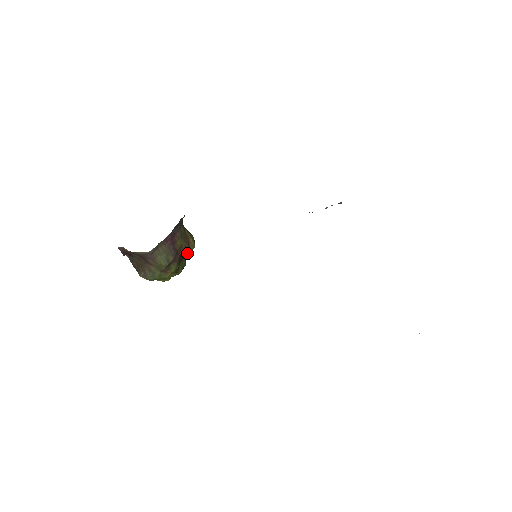
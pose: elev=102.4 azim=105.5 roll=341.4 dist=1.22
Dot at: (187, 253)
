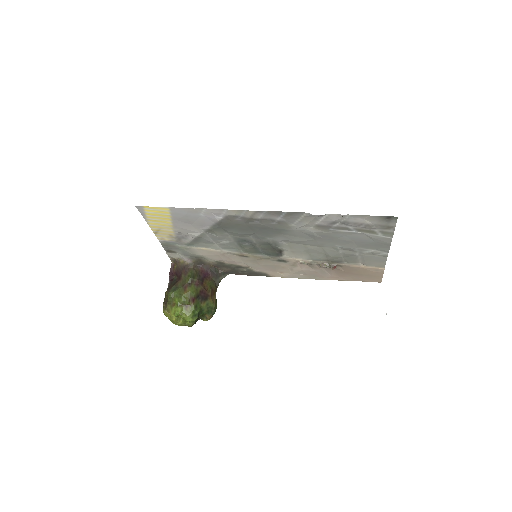
Dot at: (206, 301)
